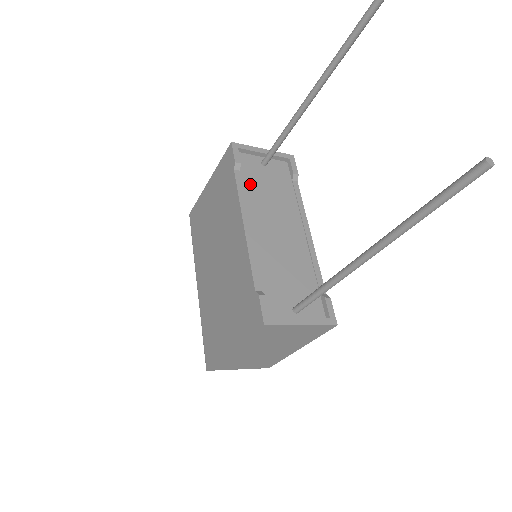
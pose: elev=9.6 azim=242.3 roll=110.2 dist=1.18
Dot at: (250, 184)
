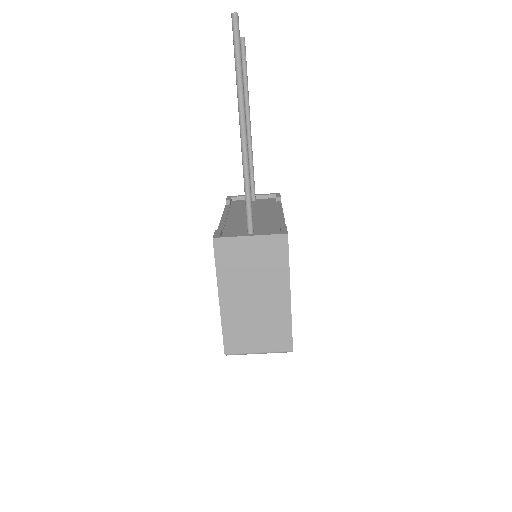
Dot at: (237, 207)
